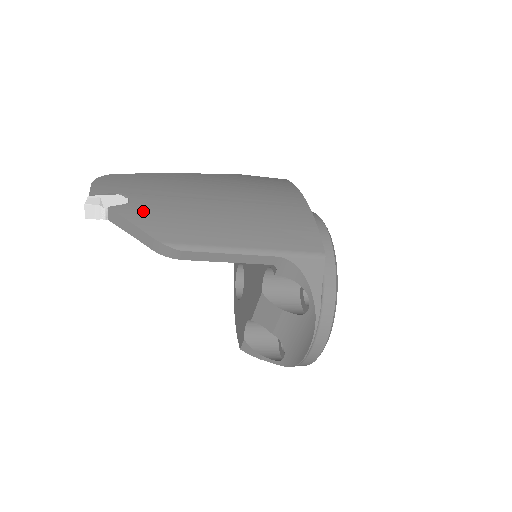
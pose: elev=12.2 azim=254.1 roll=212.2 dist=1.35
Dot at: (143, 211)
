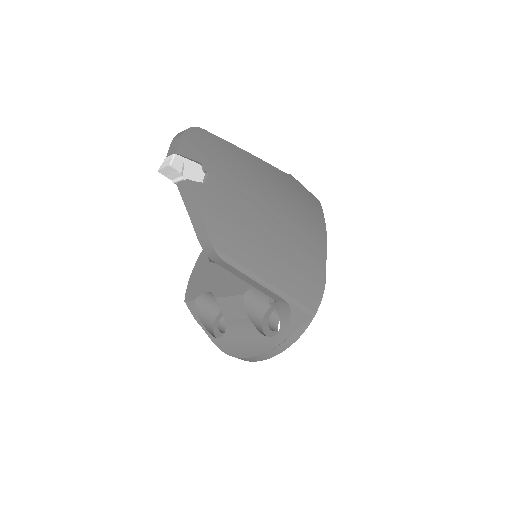
Dot at: (213, 200)
